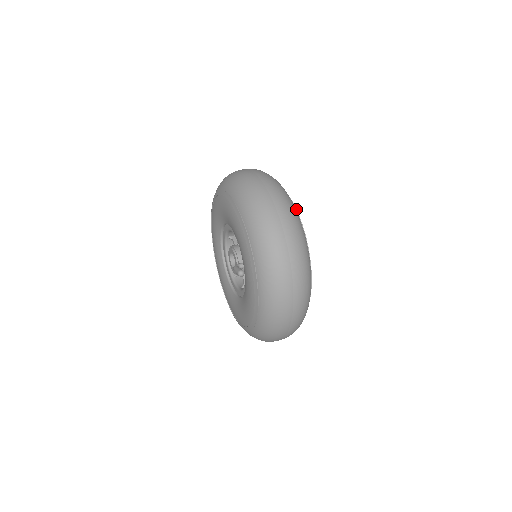
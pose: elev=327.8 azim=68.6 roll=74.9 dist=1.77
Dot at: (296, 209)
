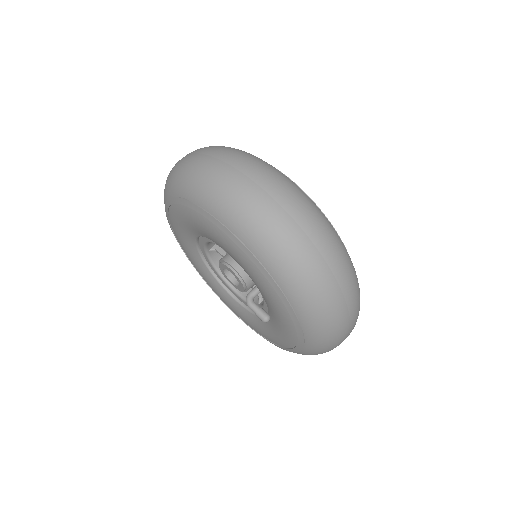
Dot at: occluded
